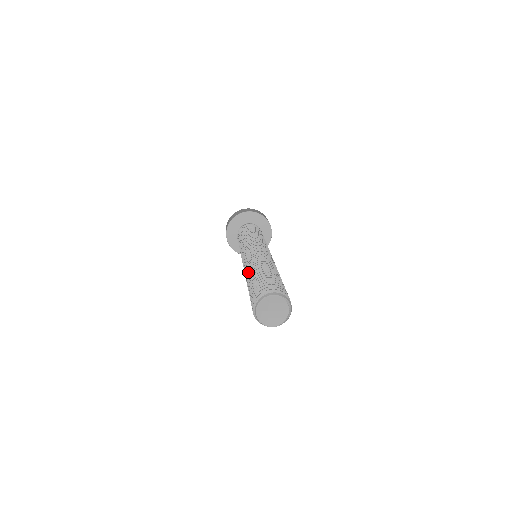
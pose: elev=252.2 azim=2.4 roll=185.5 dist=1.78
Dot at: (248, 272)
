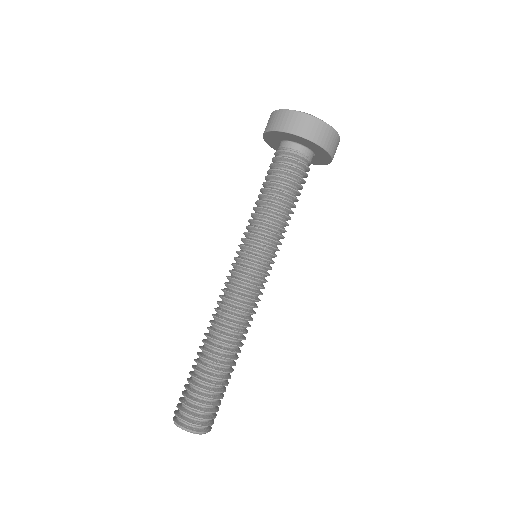
Dot at: occluded
